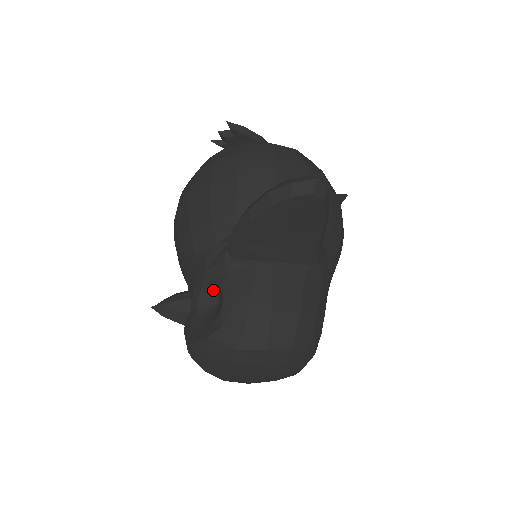
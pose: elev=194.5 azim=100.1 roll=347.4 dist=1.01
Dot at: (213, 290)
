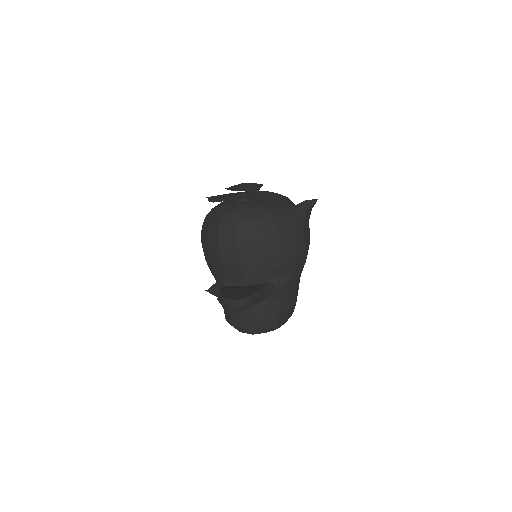
Dot at: occluded
